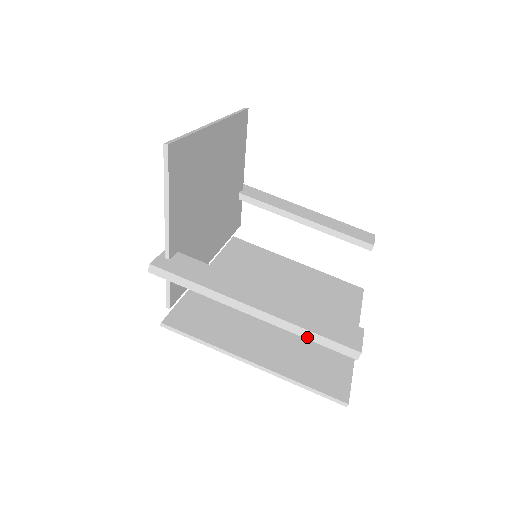
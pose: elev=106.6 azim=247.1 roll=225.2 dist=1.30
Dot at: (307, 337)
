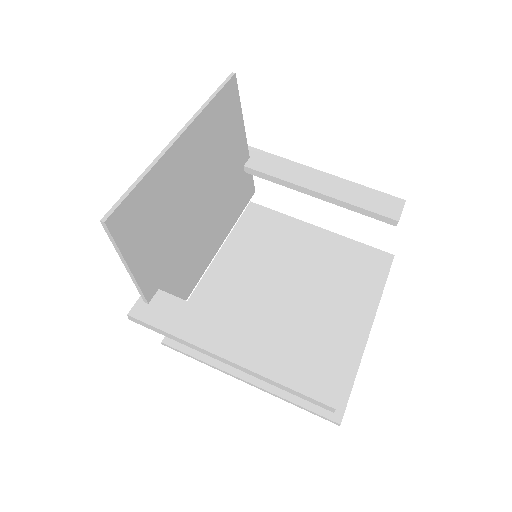
Dot at: (282, 388)
